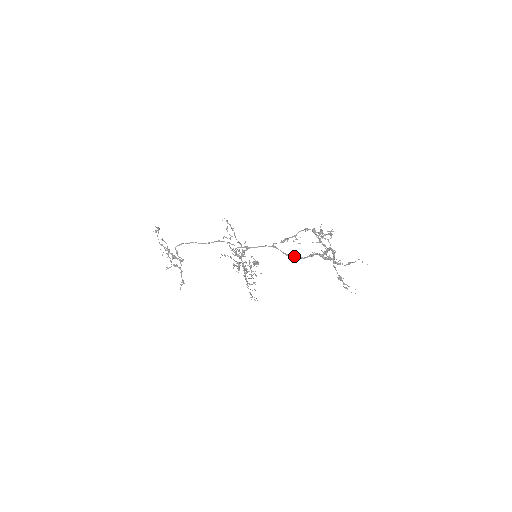
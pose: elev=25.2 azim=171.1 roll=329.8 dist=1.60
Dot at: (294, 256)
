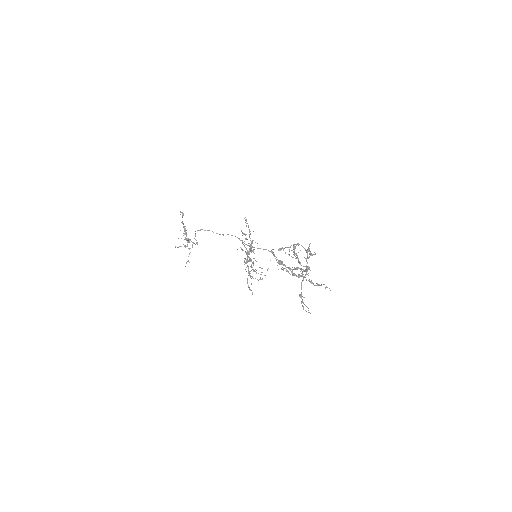
Dot at: (284, 265)
